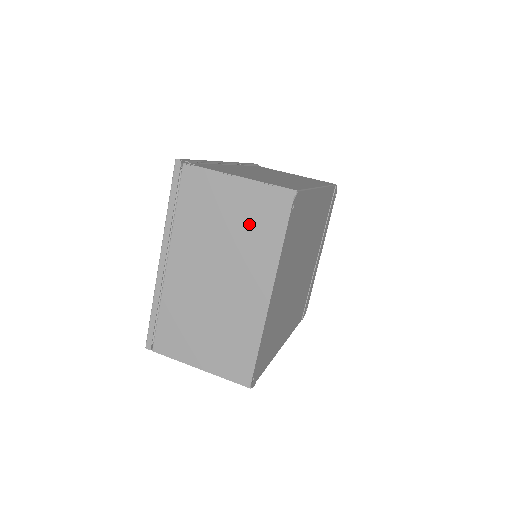
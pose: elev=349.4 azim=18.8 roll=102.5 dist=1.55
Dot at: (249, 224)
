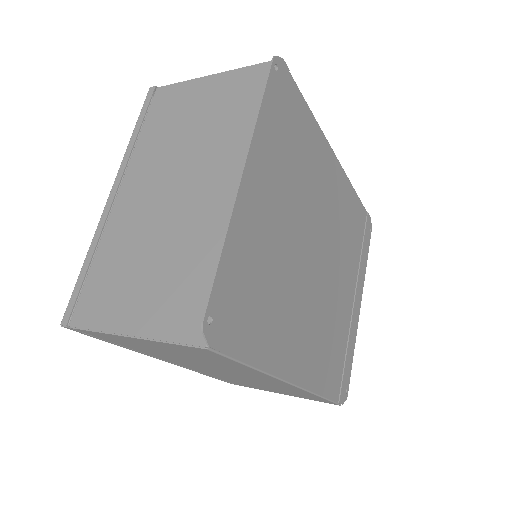
Dot at: (223, 113)
